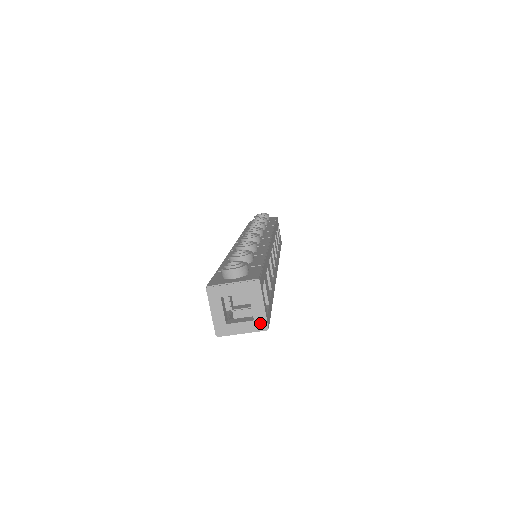
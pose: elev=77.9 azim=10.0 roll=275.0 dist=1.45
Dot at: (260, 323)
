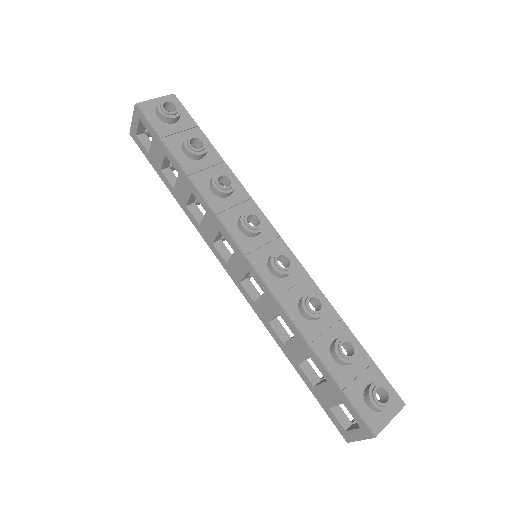
Dot at: occluded
